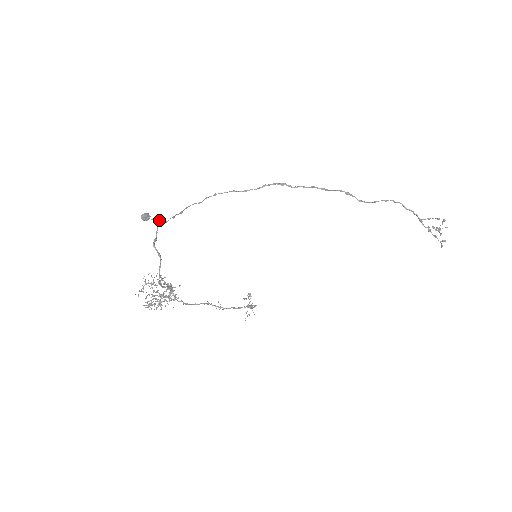
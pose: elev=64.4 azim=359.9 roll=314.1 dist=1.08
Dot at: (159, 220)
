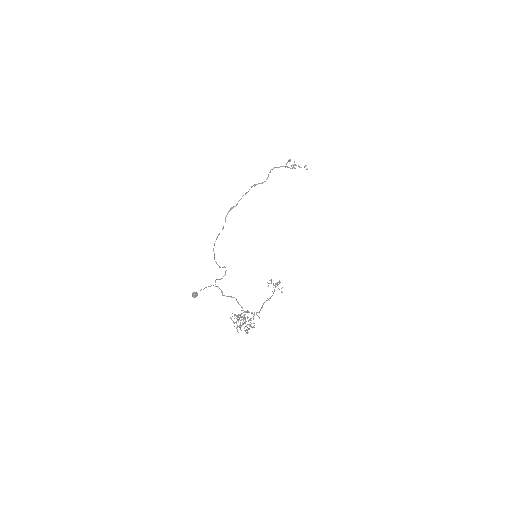
Dot at: (200, 290)
